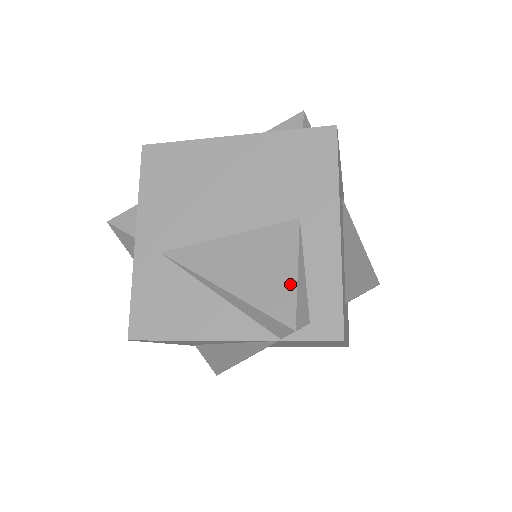
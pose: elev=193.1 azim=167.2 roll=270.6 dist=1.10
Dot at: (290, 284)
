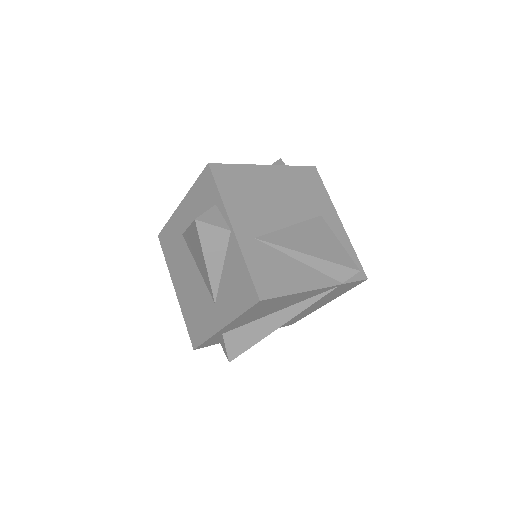
Dot at: (341, 249)
